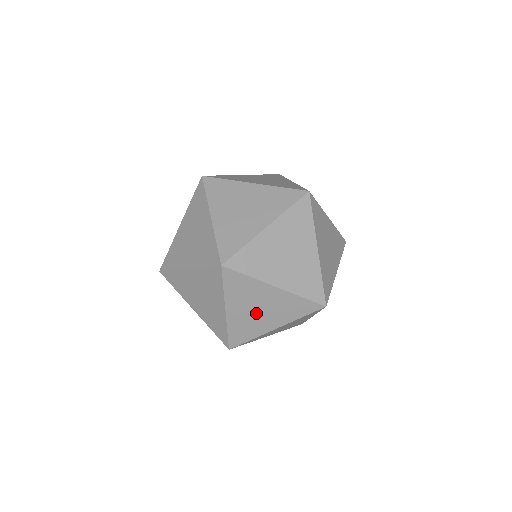
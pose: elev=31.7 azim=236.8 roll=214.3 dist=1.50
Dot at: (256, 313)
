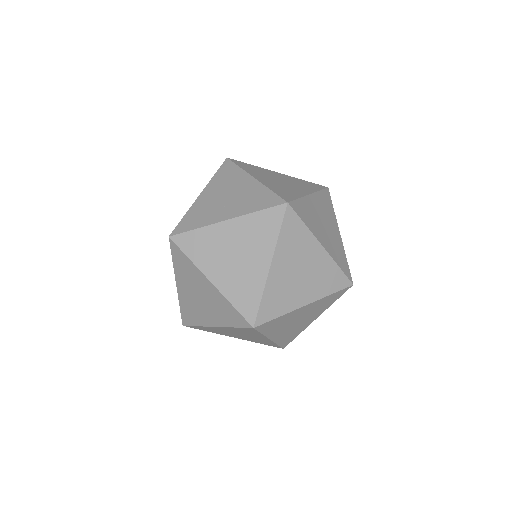
Dot at: (237, 262)
